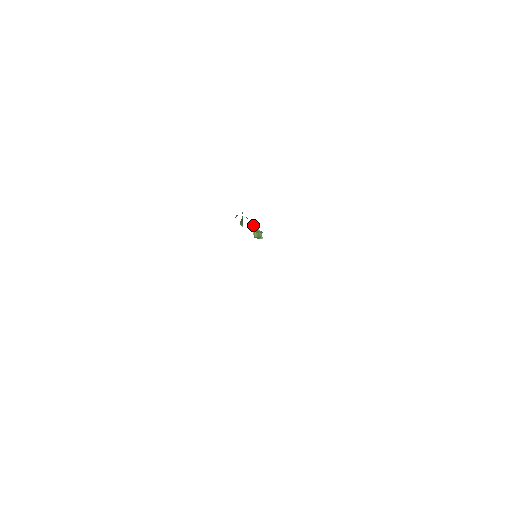
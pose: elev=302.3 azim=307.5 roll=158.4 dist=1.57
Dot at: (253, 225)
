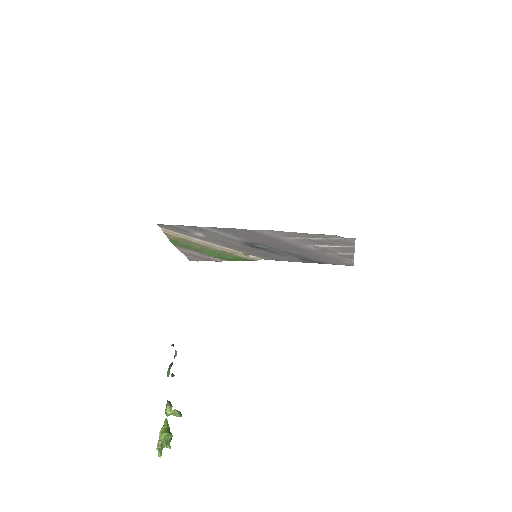
Dot at: (170, 403)
